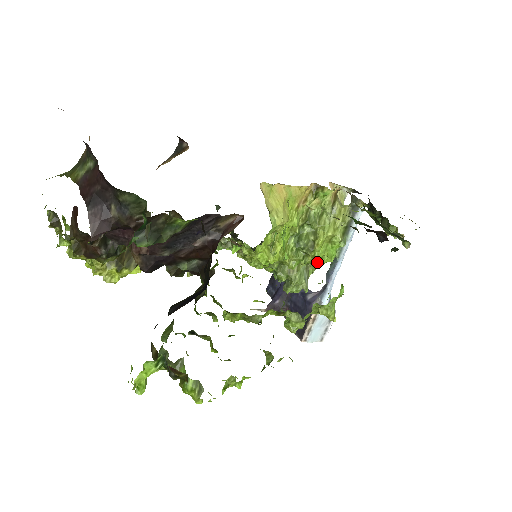
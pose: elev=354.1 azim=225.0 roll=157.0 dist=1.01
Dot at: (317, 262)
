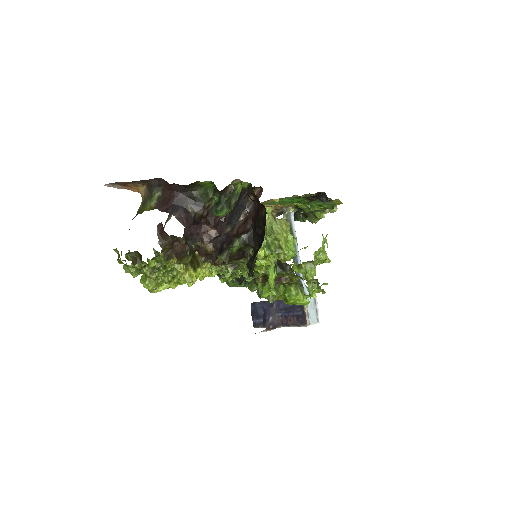
Dot at: (288, 258)
